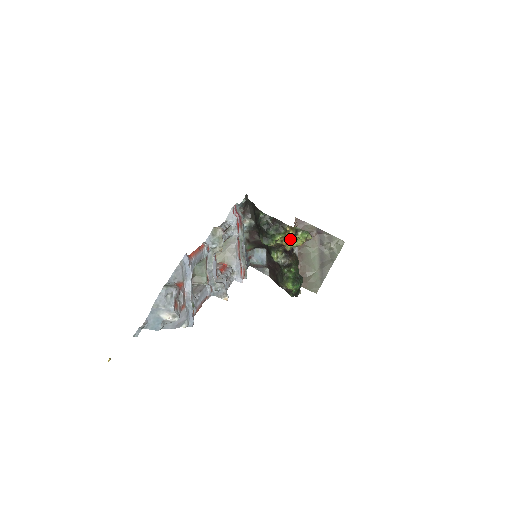
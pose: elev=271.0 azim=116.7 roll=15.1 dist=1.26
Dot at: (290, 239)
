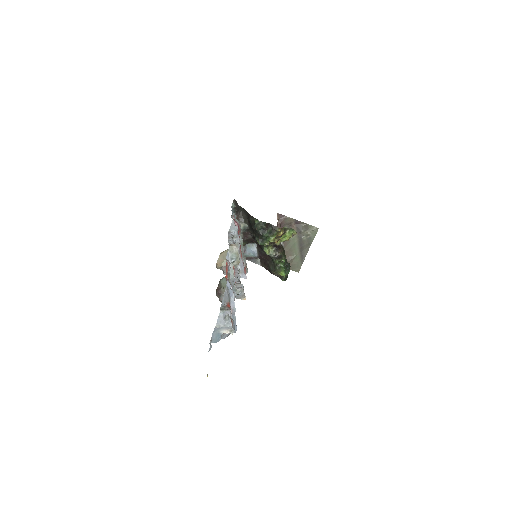
Dot at: (280, 237)
